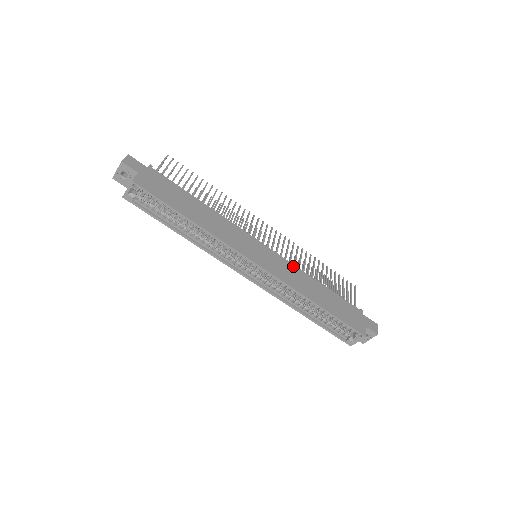
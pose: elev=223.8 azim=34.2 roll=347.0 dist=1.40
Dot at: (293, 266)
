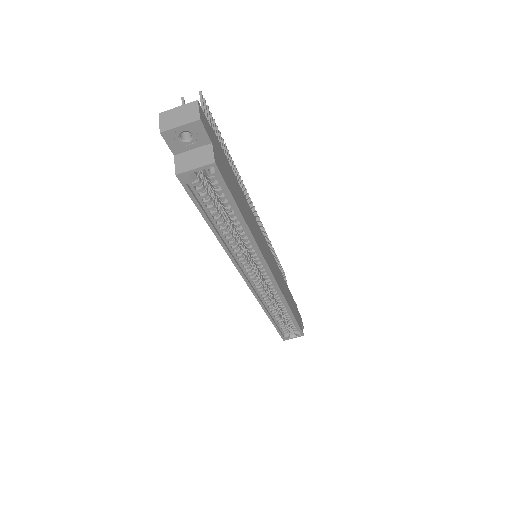
Dot at: (278, 267)
